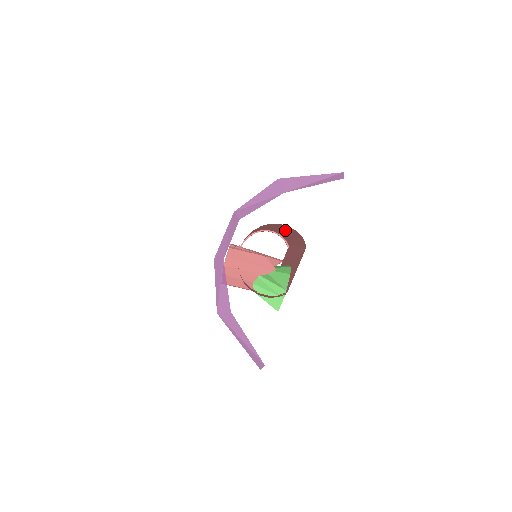
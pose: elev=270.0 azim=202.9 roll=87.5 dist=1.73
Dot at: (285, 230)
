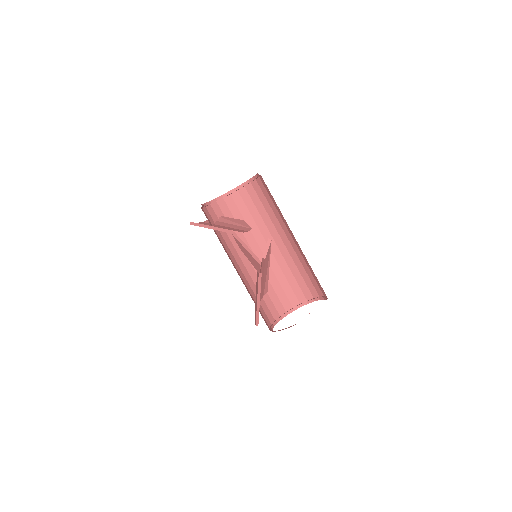
Dot at: (282, 224)
